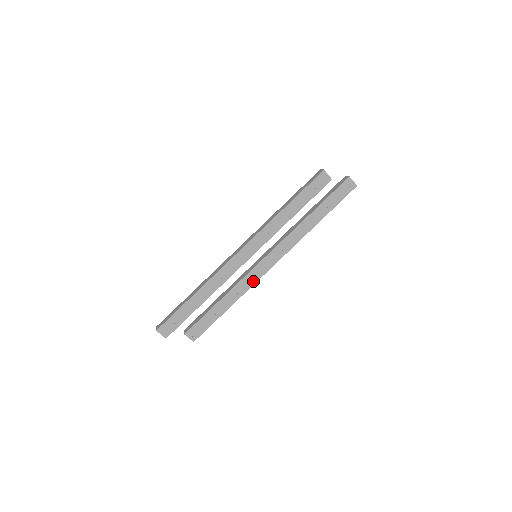
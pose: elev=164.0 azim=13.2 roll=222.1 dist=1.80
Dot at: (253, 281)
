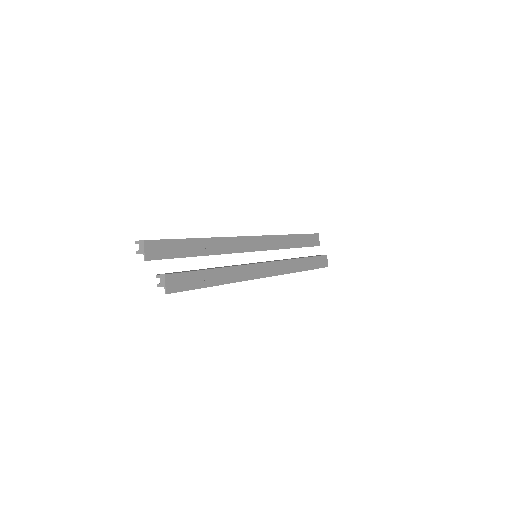
Dot at: (246, 277)
